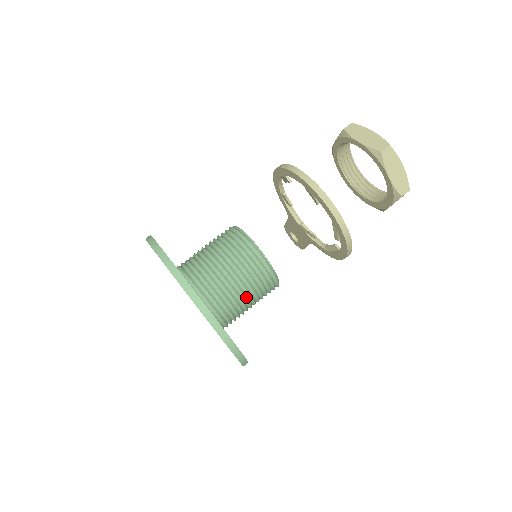
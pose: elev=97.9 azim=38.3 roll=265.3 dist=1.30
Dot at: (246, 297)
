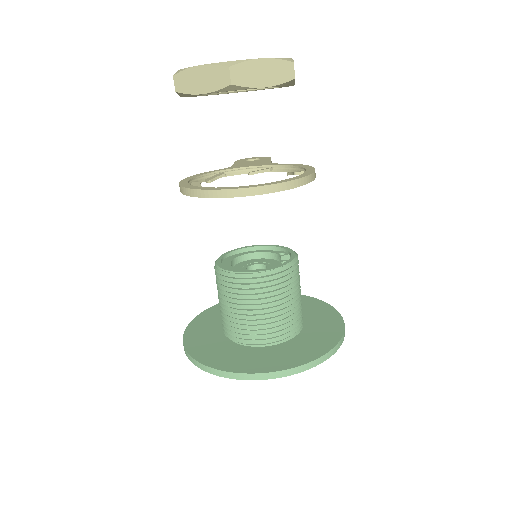
Dot at: (290, 303)
